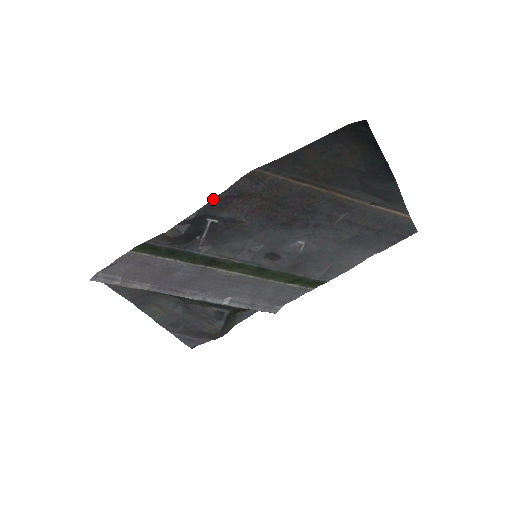
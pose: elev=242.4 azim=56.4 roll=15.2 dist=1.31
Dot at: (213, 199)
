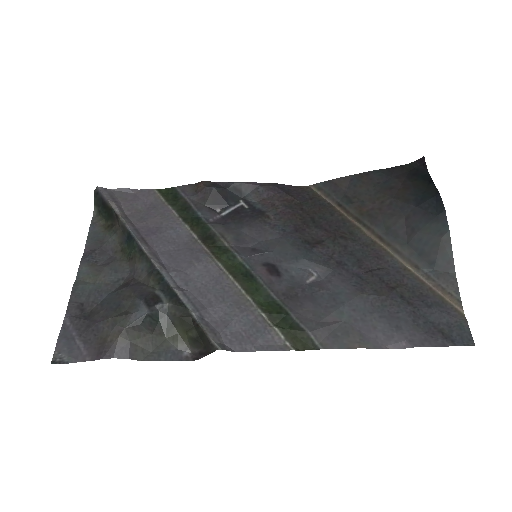
Dot at: (261, 183)
